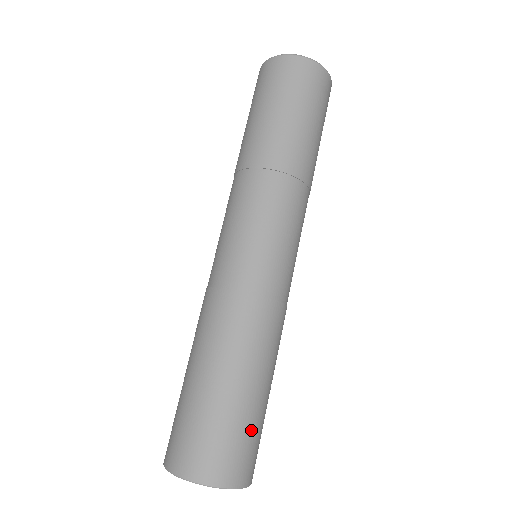
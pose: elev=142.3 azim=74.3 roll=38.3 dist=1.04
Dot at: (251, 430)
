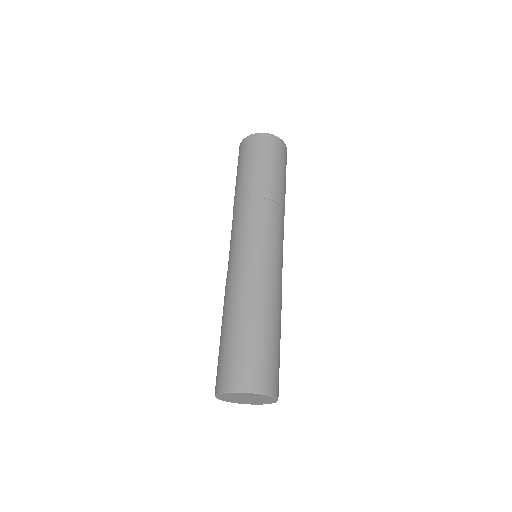
Dot at: (275, 359)
